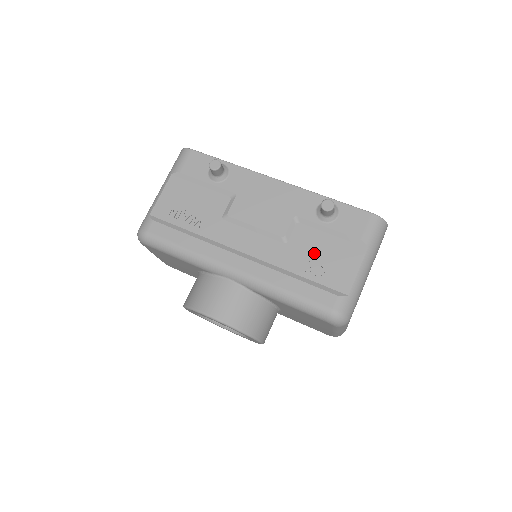
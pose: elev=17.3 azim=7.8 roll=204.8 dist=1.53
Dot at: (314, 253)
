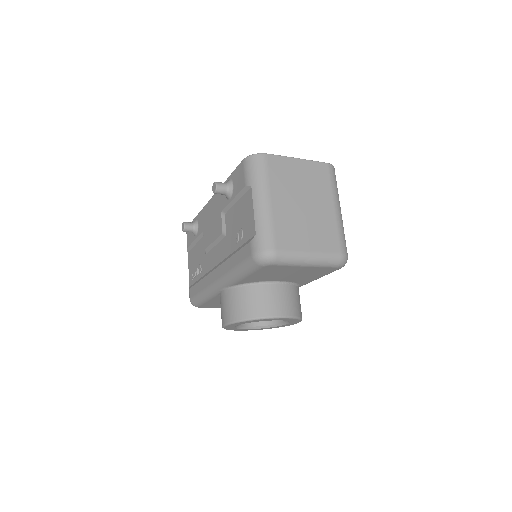
Dot at: (236, 225)
